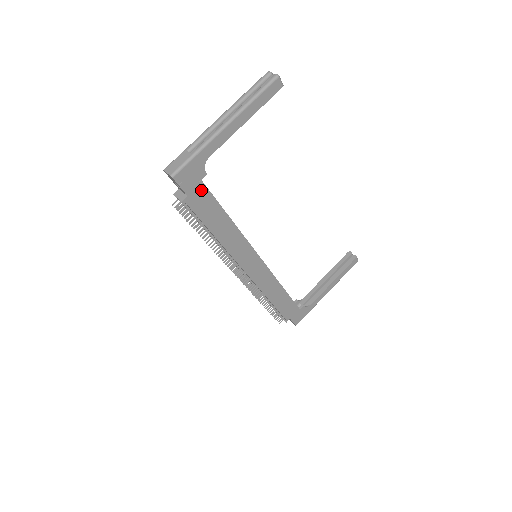
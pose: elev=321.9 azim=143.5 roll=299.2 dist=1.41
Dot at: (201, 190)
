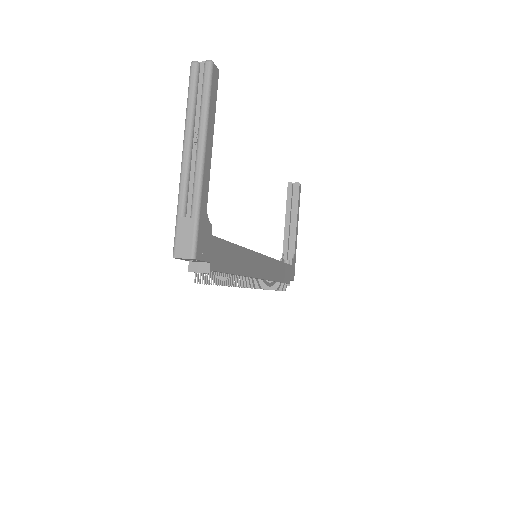
Dot at: (215, 245)
